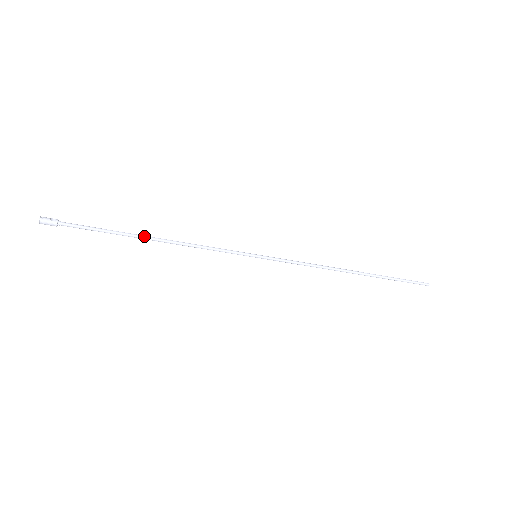
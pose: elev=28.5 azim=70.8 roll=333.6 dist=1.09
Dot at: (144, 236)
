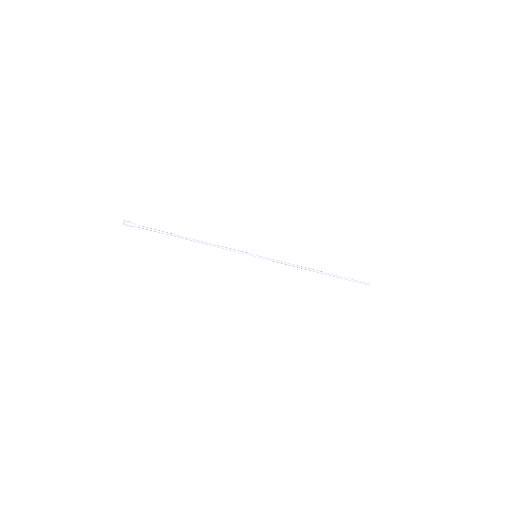
Dot at: (186, 237)
